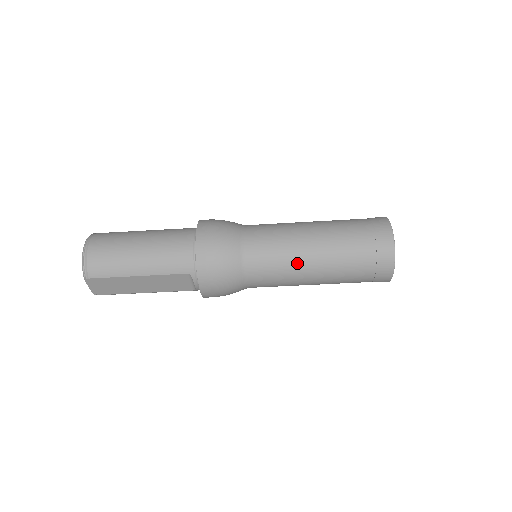
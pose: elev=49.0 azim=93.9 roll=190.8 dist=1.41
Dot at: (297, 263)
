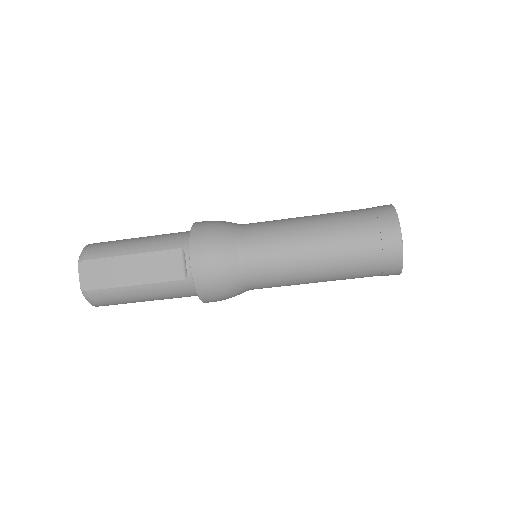
Dot at: (293, 230)
